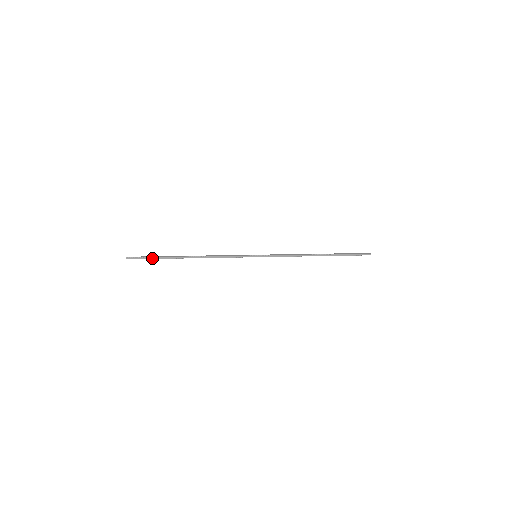
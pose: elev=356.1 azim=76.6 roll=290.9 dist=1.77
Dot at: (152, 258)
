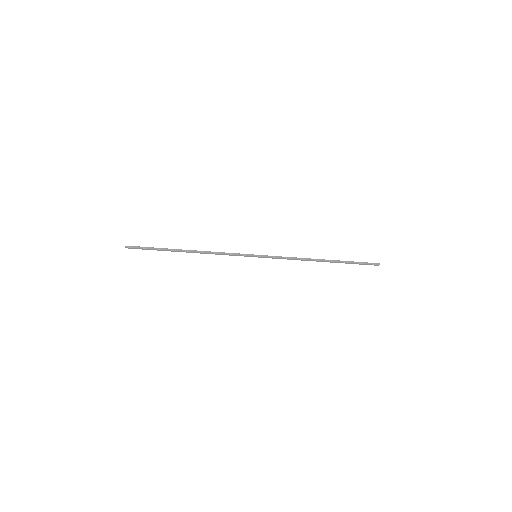
Dot at: (151, 248)
